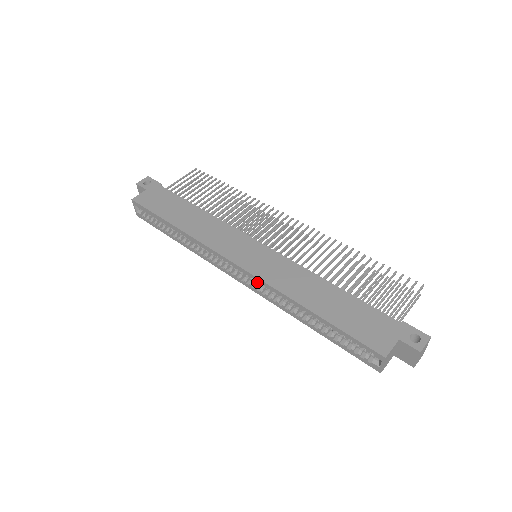
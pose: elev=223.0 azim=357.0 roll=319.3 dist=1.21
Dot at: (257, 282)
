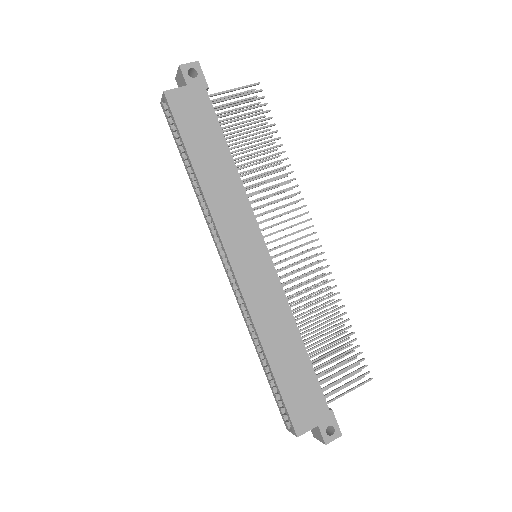
Dot at: occluded
